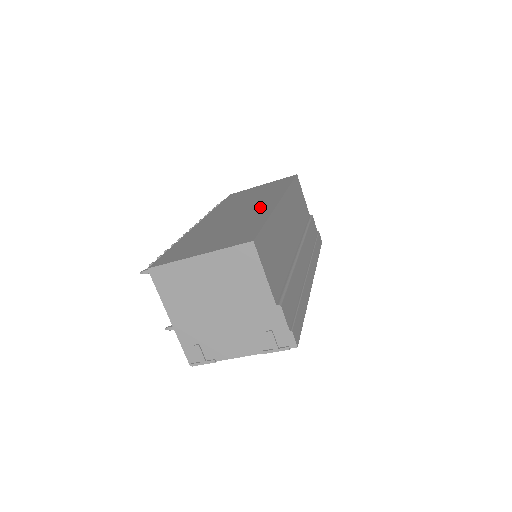
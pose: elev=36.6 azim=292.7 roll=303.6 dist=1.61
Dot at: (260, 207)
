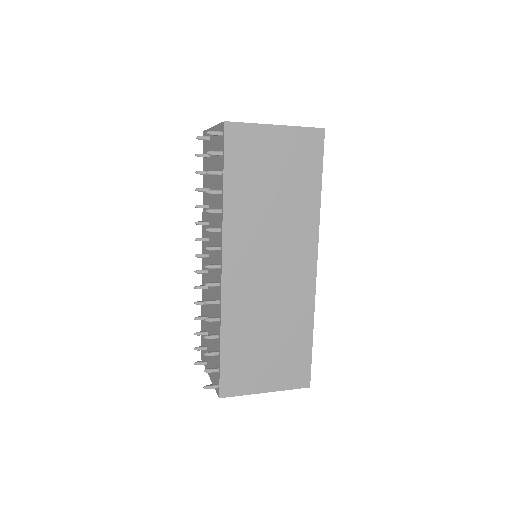
Dot at: (298, 279)
